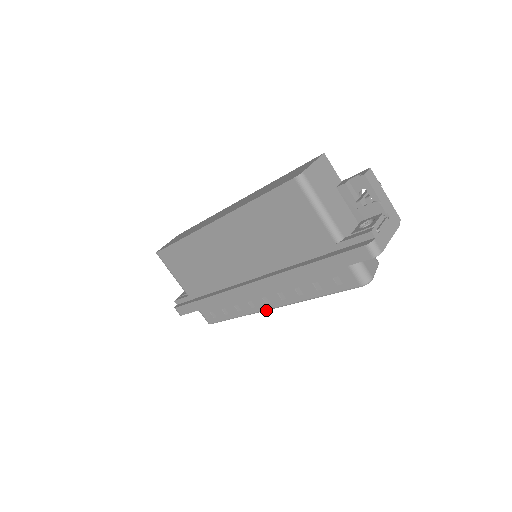
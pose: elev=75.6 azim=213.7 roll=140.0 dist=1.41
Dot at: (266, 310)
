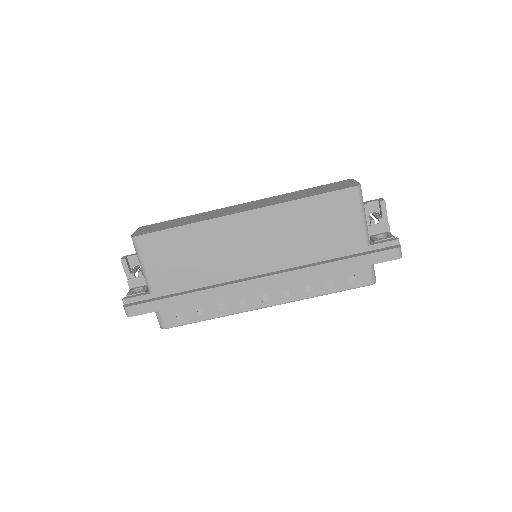
Dot at: occluded
